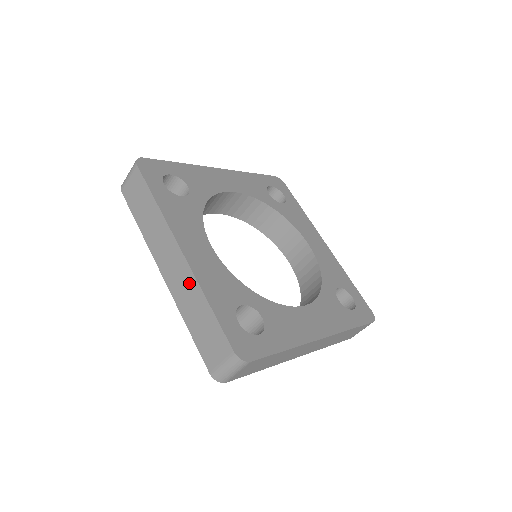
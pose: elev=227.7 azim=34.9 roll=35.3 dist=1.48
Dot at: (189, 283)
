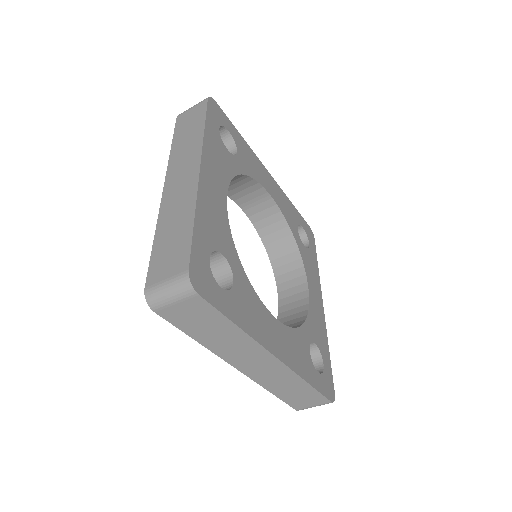
Dot at: (187, 198)
